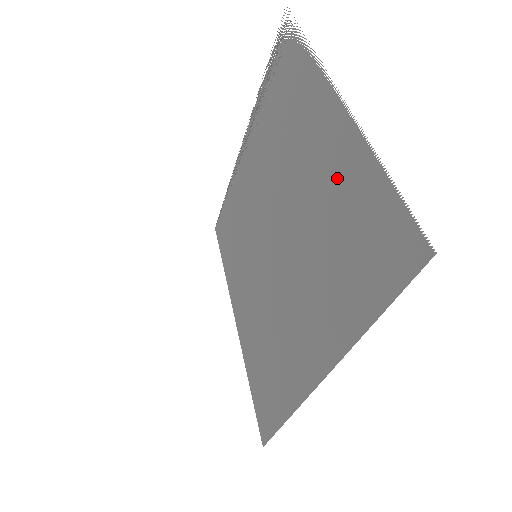
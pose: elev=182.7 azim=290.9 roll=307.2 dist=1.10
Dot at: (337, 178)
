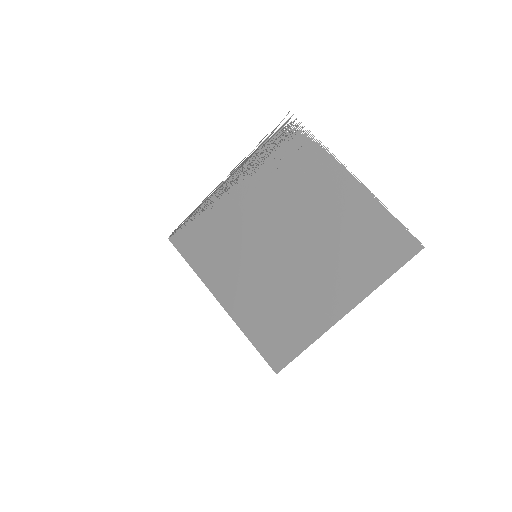
Dot at: (356, 215)
